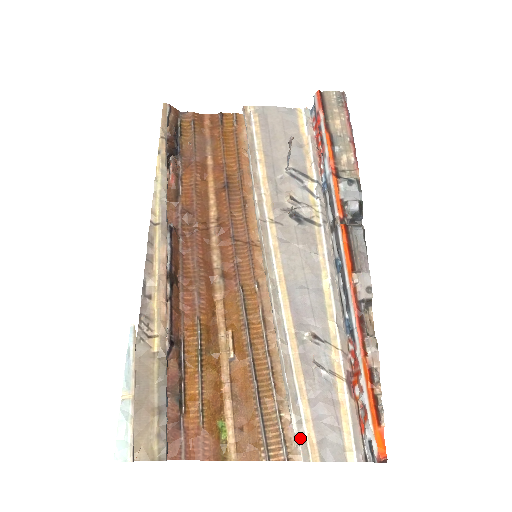
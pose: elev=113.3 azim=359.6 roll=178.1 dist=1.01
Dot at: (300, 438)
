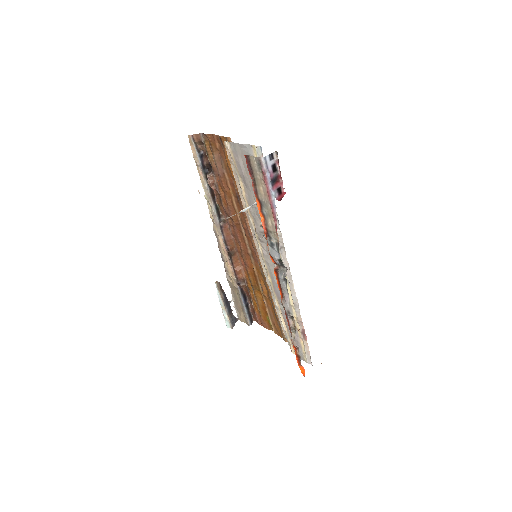
Dot at: (289, 343)
